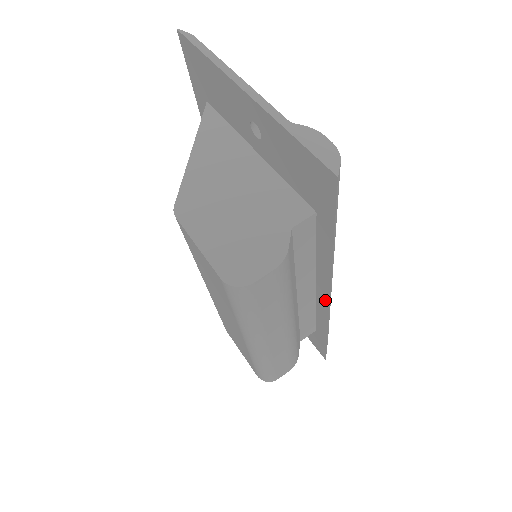
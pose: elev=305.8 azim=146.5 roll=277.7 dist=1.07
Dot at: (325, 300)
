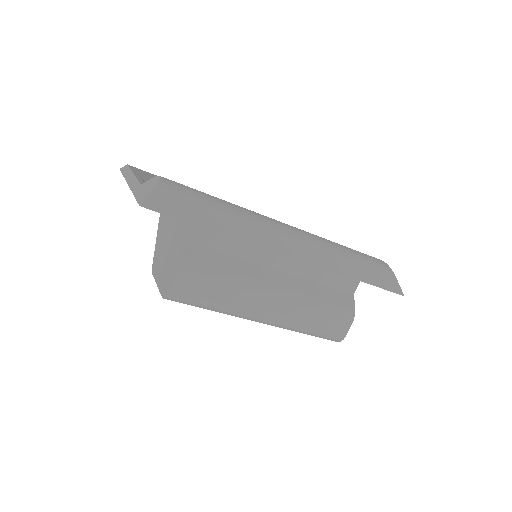
Dot at: (297, 259)
